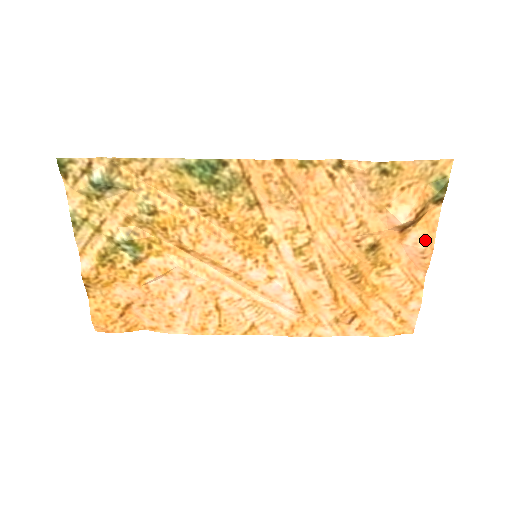
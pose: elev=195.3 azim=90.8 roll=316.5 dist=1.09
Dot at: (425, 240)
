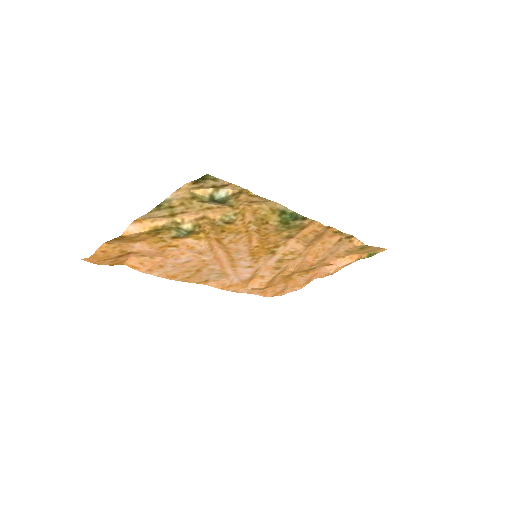
Dot at: (336, 270)
